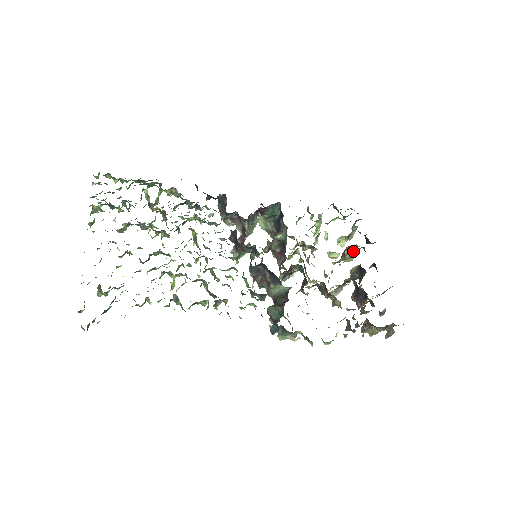
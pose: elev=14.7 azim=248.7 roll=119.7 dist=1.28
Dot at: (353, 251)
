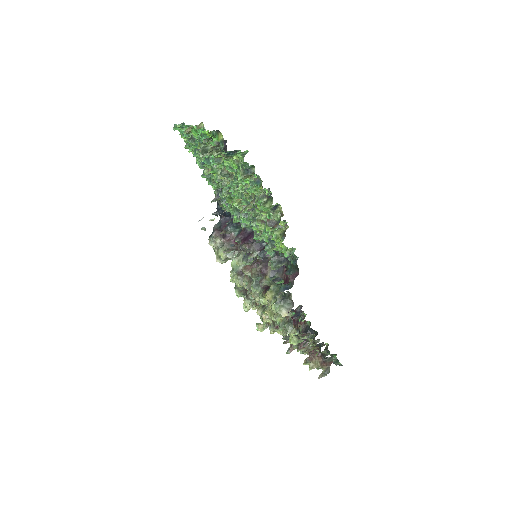
Dot at: occluded
